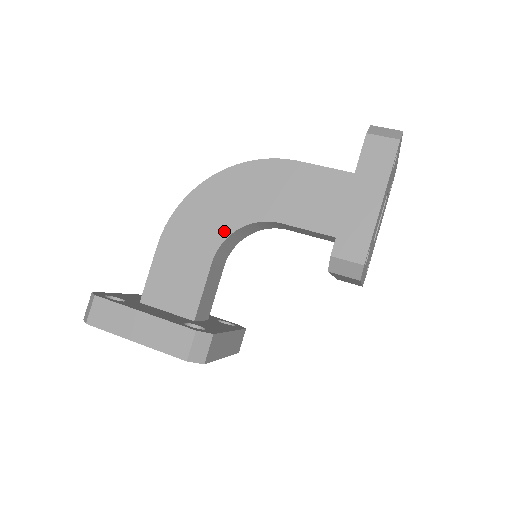
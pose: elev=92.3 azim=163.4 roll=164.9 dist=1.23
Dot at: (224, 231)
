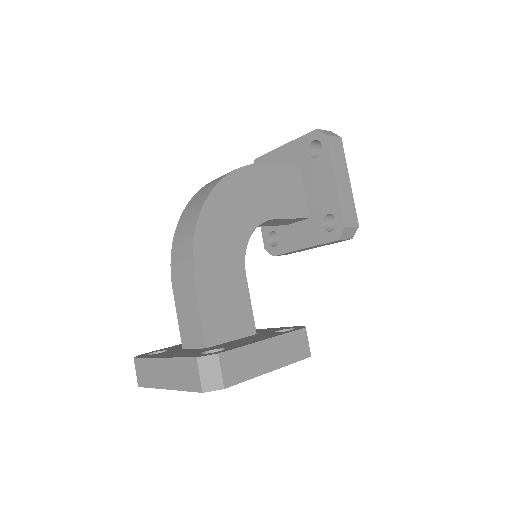
Dot at: (242, 242)
